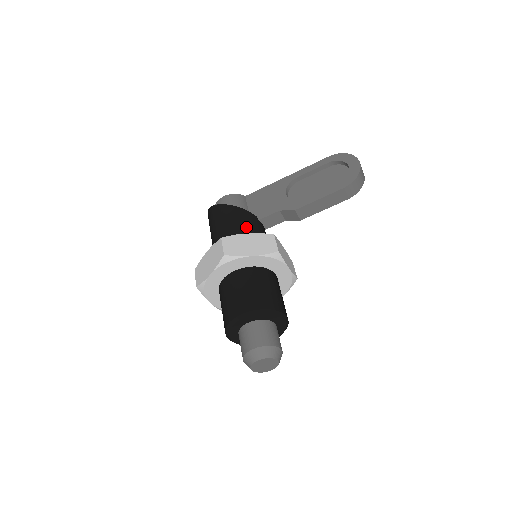
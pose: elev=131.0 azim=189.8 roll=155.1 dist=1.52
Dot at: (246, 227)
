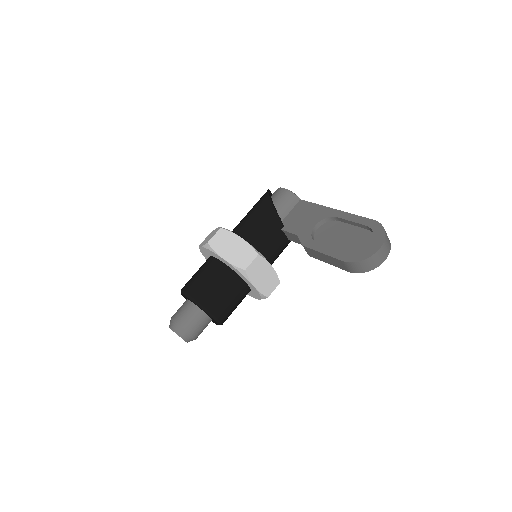
Dot at: (259, 230)
